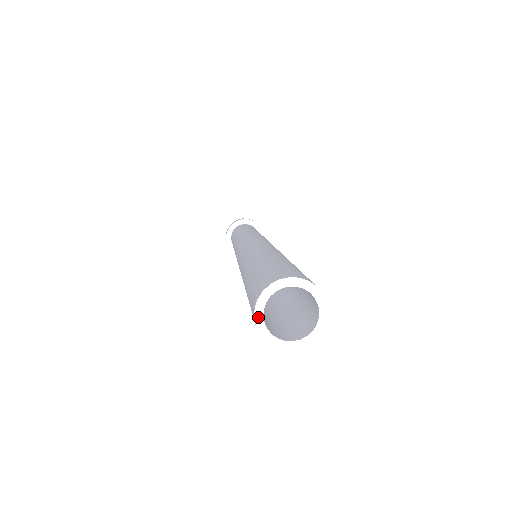
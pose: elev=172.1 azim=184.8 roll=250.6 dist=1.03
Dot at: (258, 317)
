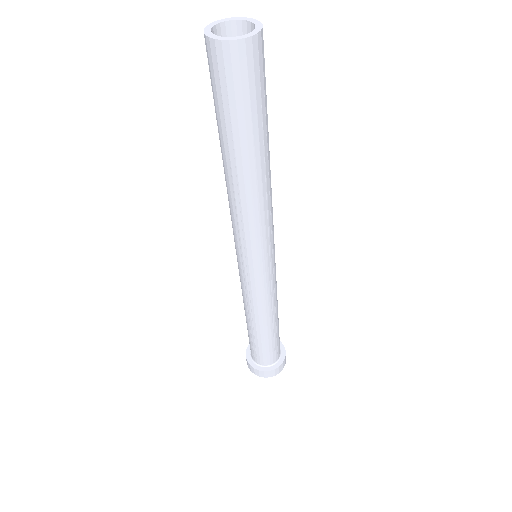
Dot at: (216, 38)
